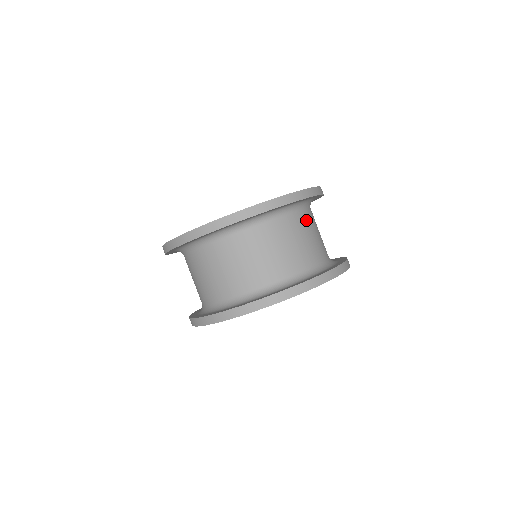
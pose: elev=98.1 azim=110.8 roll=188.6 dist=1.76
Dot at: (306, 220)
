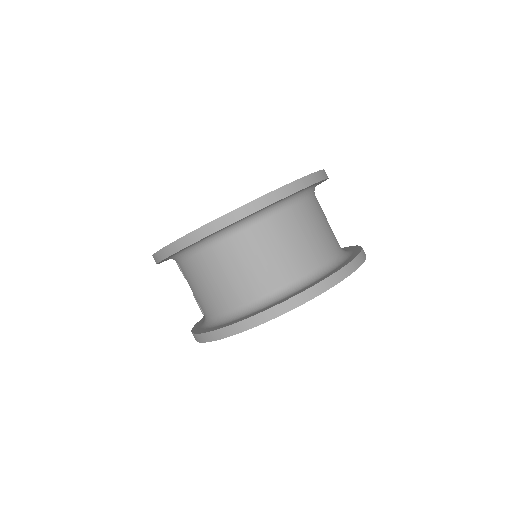
Dot at: occluded
